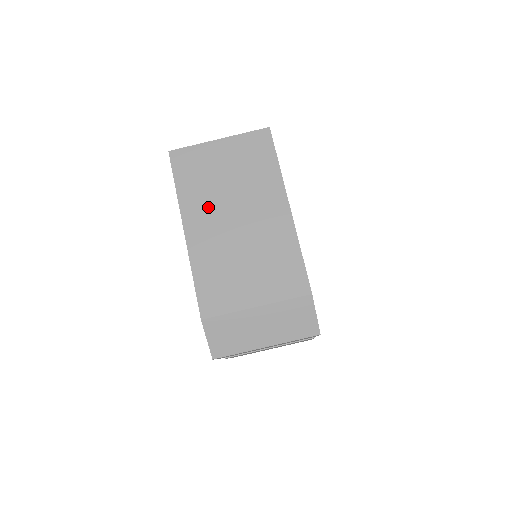
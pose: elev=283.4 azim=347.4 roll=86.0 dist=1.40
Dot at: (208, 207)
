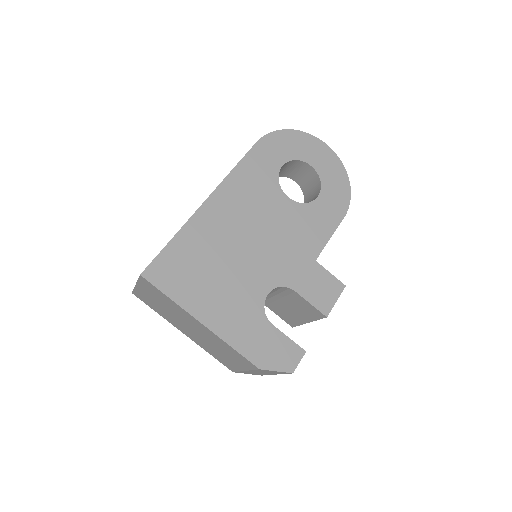
Dot at: (176, 322)
